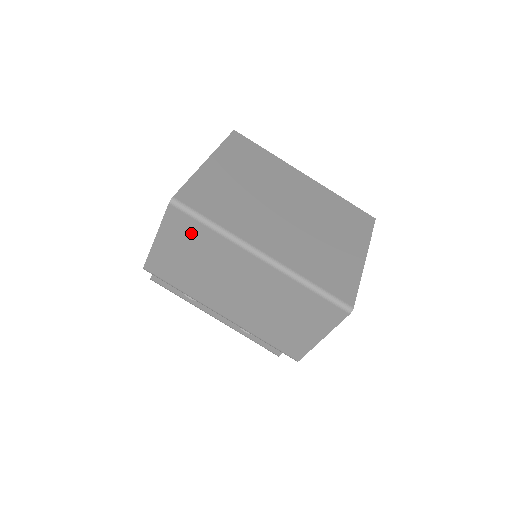
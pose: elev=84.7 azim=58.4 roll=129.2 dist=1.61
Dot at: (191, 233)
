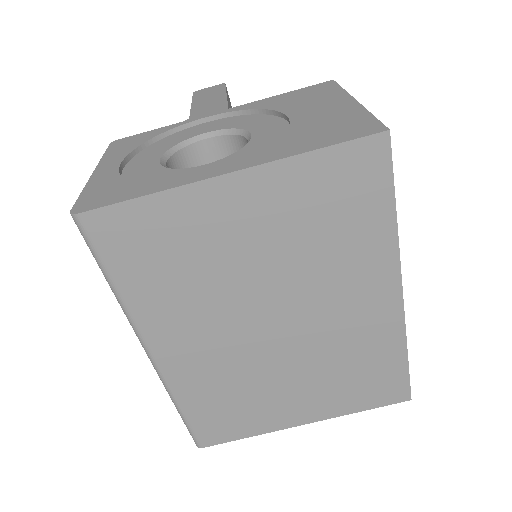
Dot at: occluded
